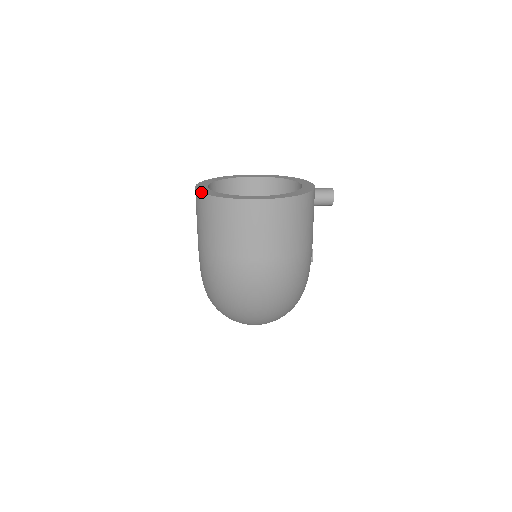
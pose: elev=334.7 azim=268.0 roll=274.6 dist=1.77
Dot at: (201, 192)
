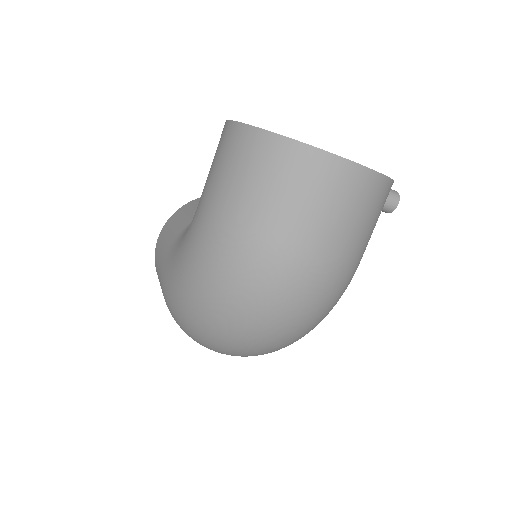
Dot at: occluded
